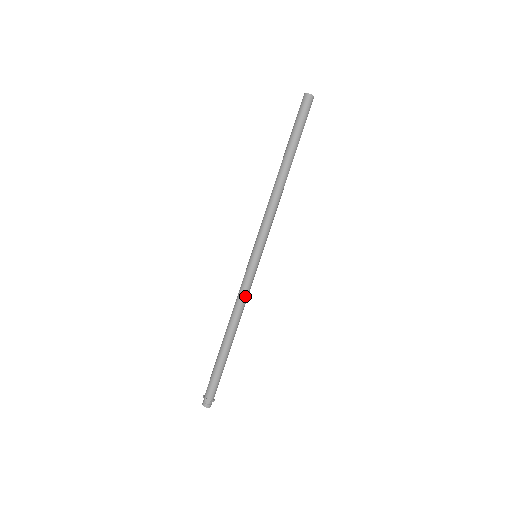
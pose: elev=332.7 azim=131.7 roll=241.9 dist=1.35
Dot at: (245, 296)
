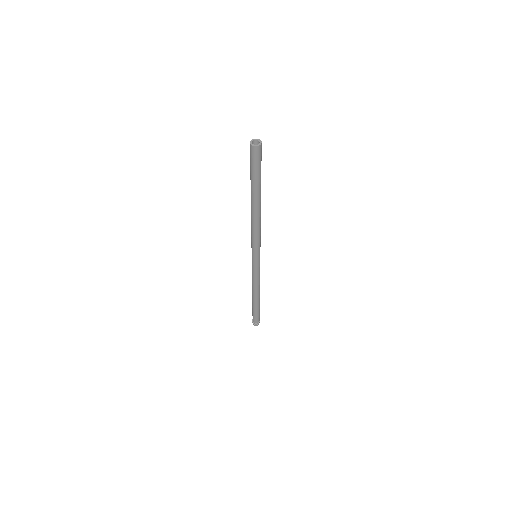
Dot at: (259, 278)
